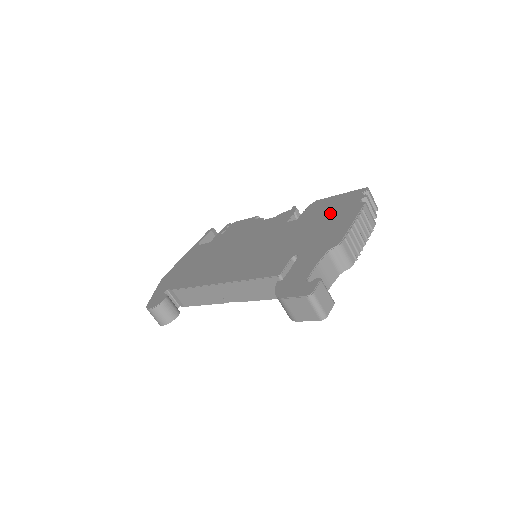
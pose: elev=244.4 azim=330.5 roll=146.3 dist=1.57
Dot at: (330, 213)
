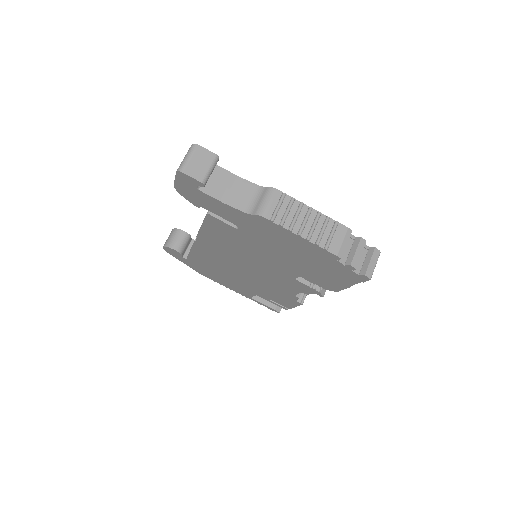
Dot at: occluded
